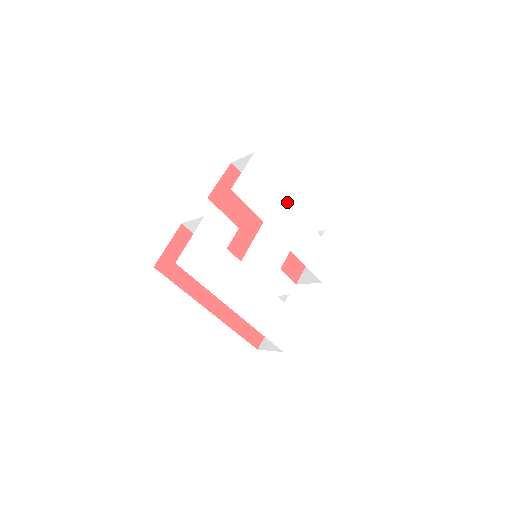
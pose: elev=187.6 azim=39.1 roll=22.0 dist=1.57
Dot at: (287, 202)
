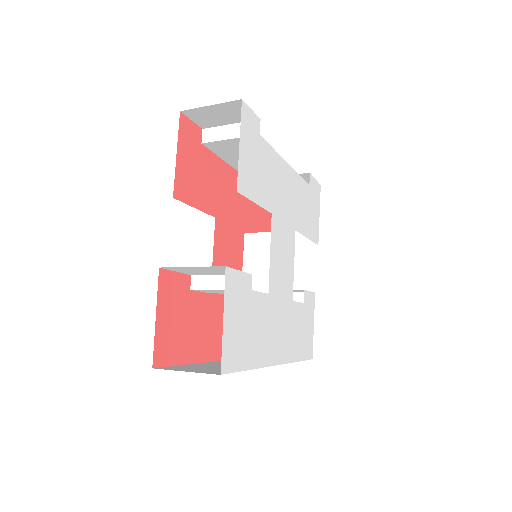
Dot at: (281, 161)
